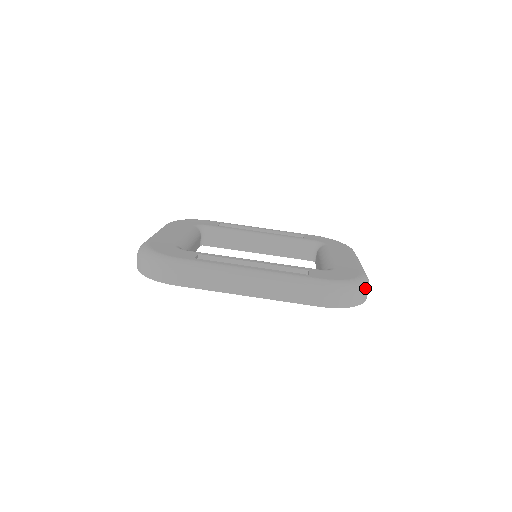
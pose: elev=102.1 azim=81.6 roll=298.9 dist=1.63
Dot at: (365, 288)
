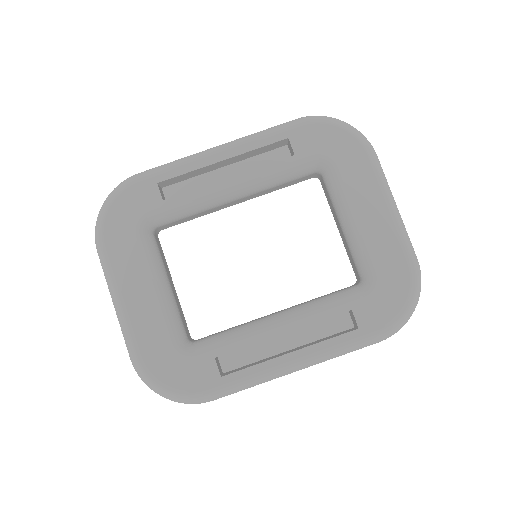
Dot at: occluded
